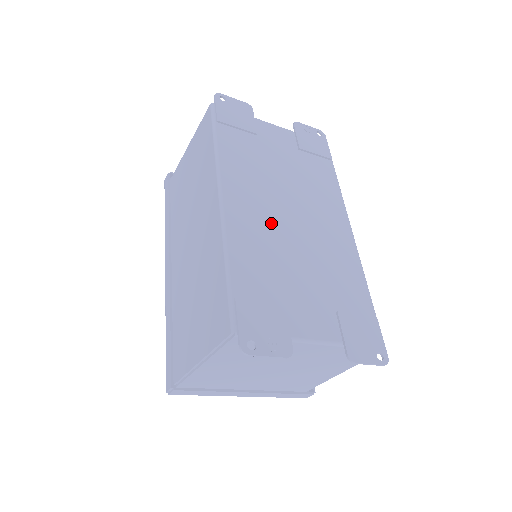
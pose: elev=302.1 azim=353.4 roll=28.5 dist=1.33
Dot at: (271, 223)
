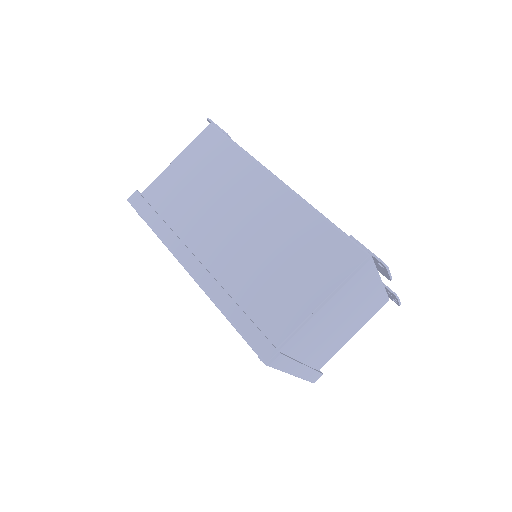
Dot at: occluded
